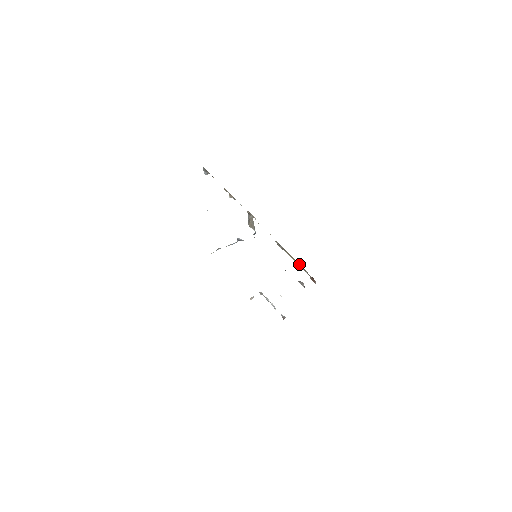
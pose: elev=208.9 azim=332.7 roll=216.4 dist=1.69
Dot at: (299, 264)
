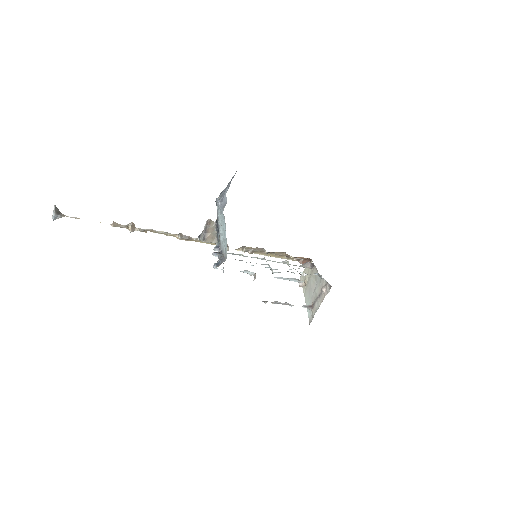
Dot at: (281, 256)
